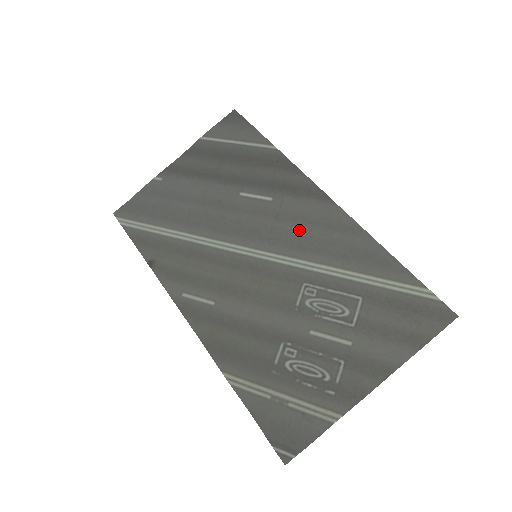
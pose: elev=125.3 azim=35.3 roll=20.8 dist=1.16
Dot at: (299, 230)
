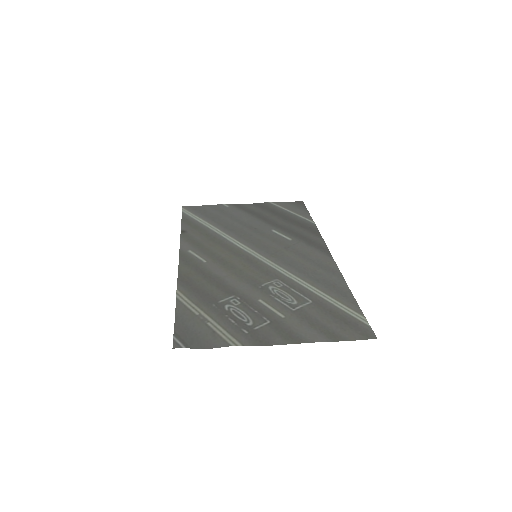
Dot at: (297, 259)
